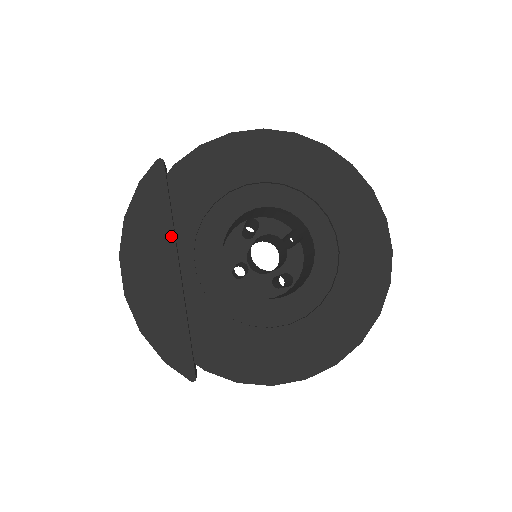
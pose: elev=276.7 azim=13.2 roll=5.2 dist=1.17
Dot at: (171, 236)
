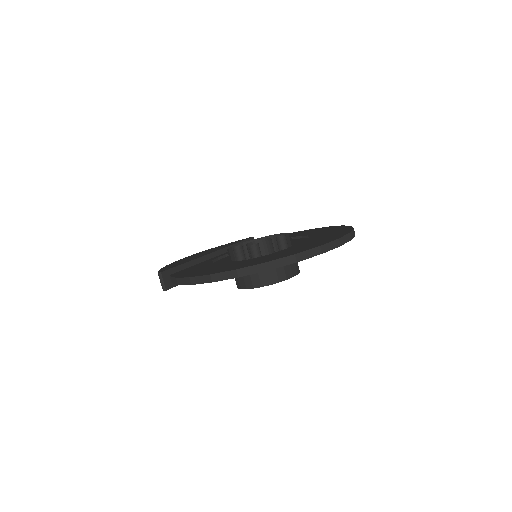
Dot at: (224, 248)
